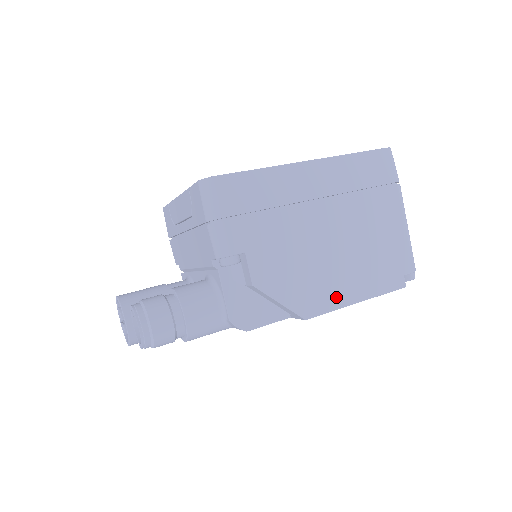
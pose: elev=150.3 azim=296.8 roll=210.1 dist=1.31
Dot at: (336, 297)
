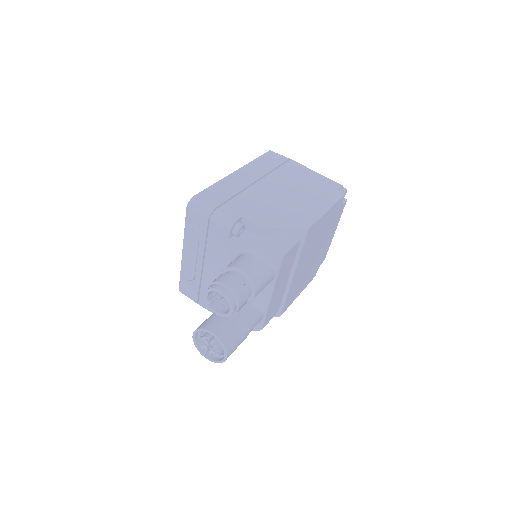
Dot at: (313, 213)
